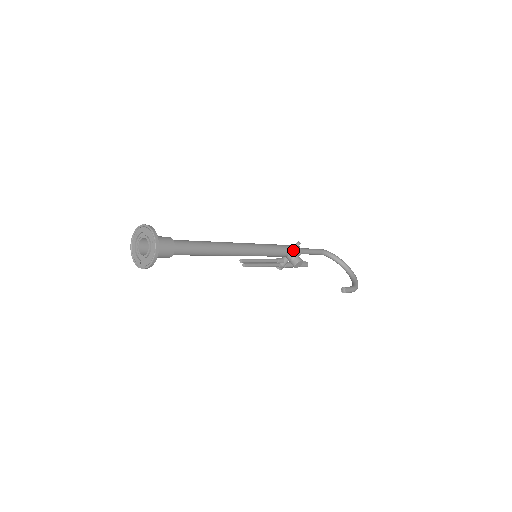
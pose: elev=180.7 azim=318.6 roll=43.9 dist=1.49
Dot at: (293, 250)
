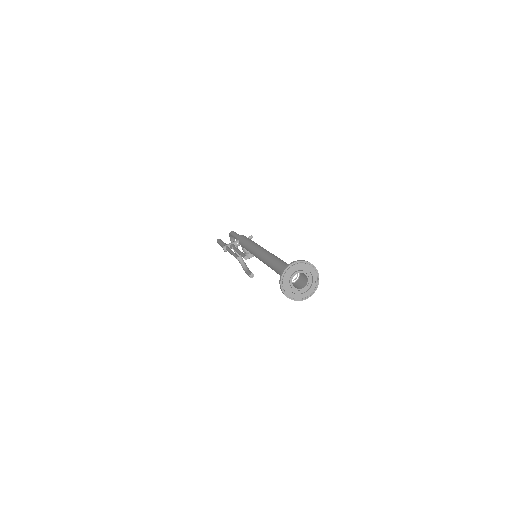
Dot at: occluded
